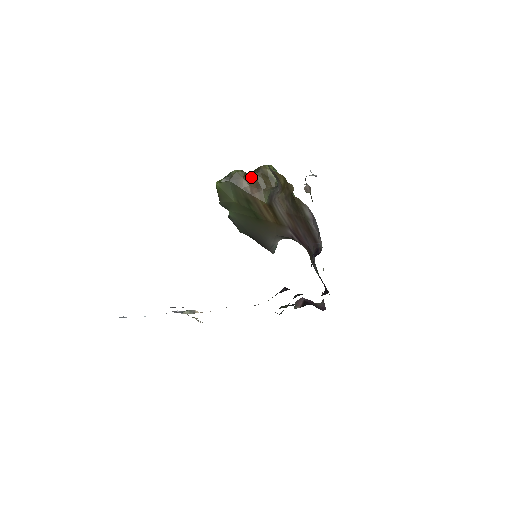
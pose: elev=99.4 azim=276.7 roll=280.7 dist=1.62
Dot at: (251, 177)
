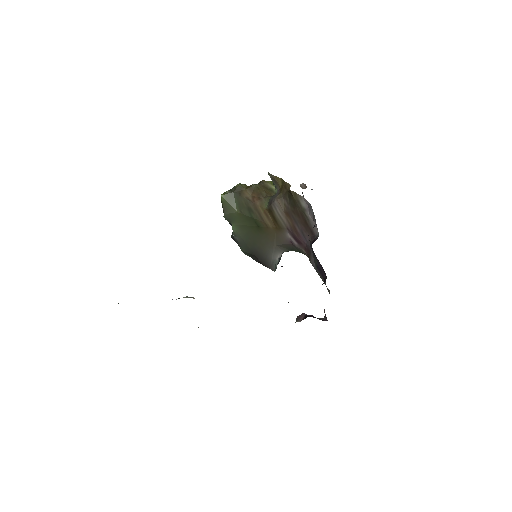
Dot at: (253, 188)
